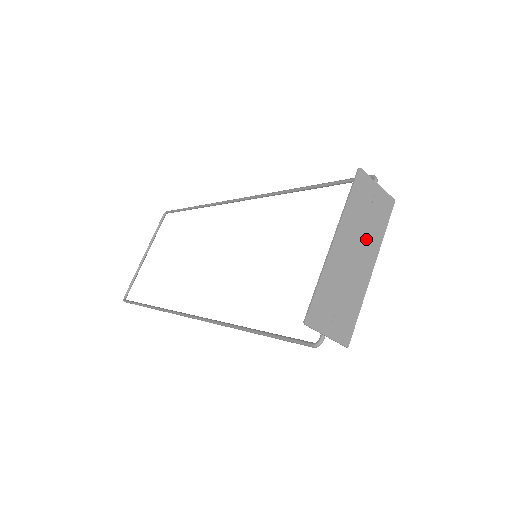
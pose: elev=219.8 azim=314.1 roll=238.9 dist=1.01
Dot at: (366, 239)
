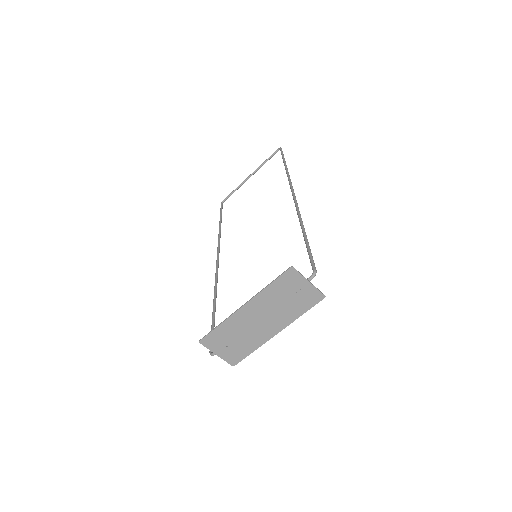
Dot at: (279, 313)
